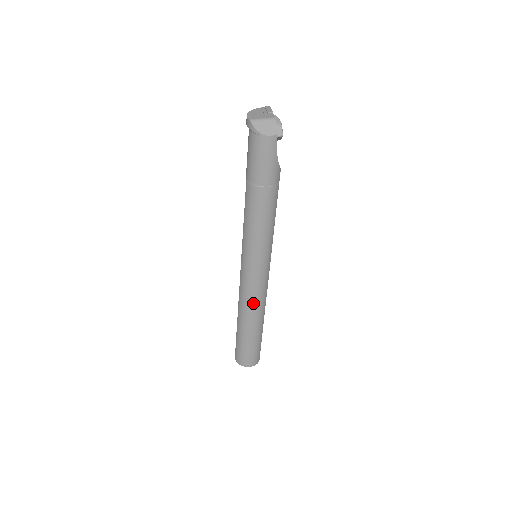
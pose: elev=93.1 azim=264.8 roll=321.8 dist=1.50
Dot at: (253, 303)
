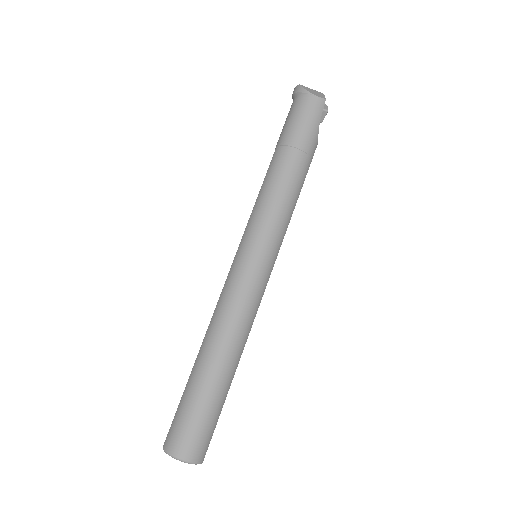
Dot at: (235, 318)
